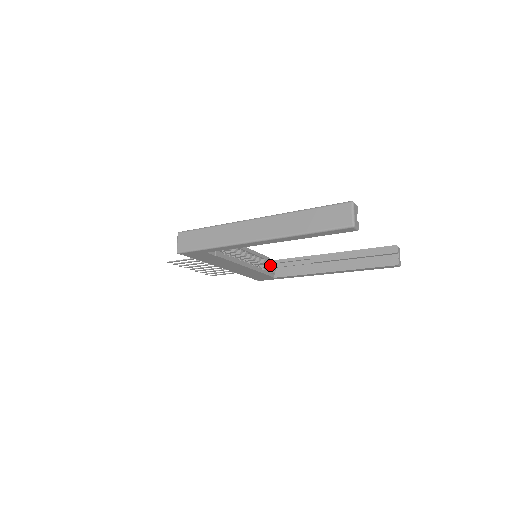
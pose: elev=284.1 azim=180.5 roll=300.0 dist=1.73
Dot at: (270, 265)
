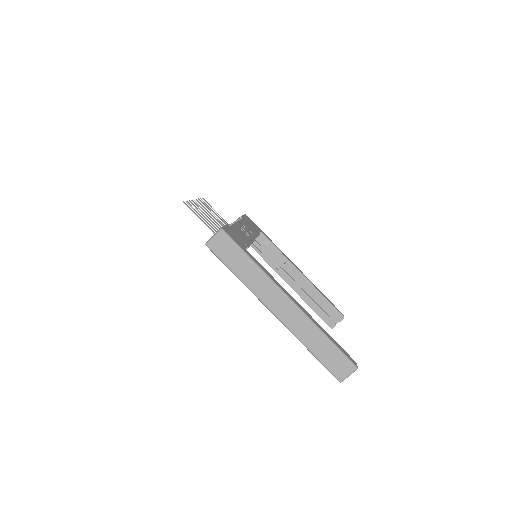
Dot at: occluded
